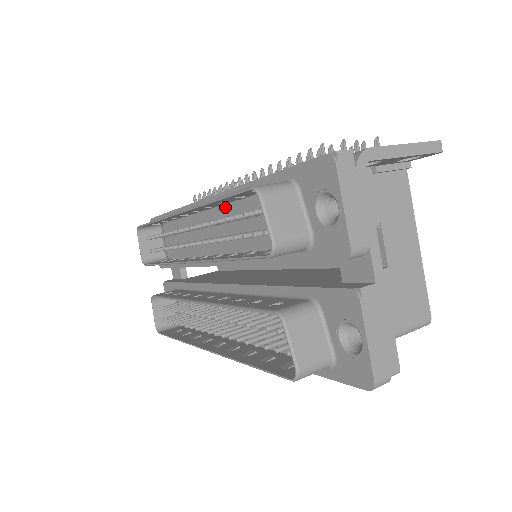
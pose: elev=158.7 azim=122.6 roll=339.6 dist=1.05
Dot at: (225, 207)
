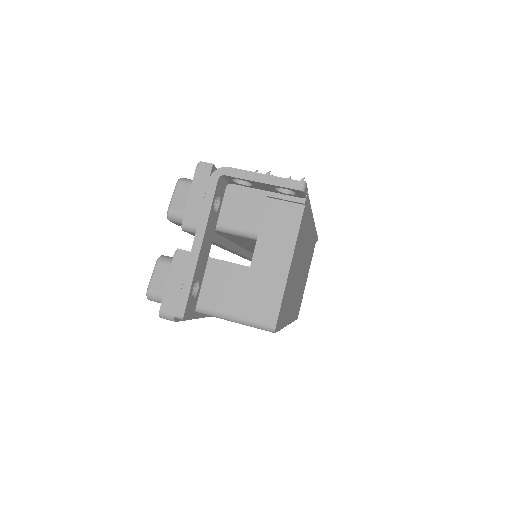
Dot at: occluded
